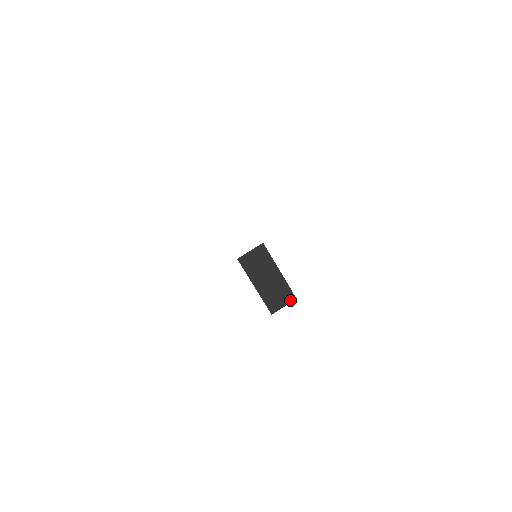
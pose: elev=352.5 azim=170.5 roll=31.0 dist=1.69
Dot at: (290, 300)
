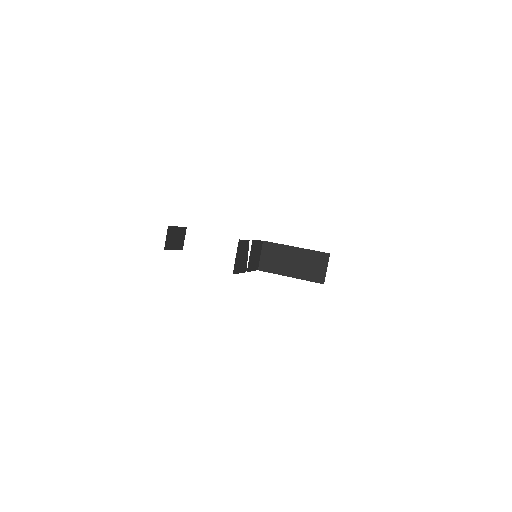
Dot at: (326, 260)
